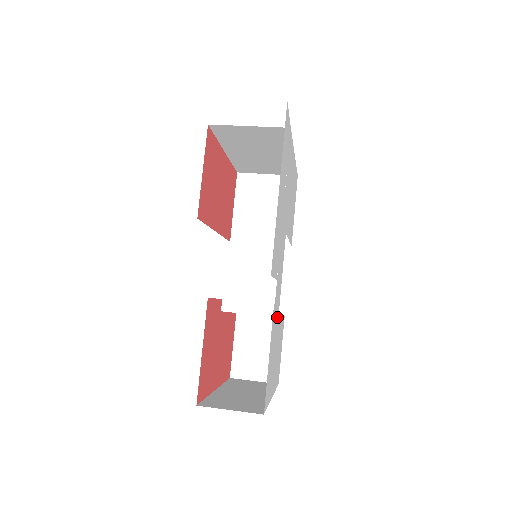
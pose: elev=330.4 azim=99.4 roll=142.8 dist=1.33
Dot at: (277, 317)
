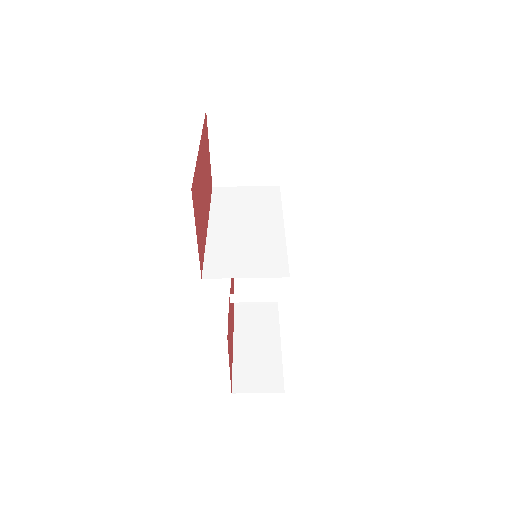
Dot at: occluded
